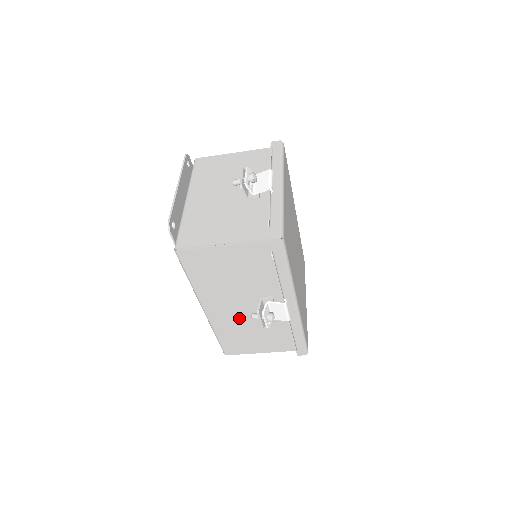
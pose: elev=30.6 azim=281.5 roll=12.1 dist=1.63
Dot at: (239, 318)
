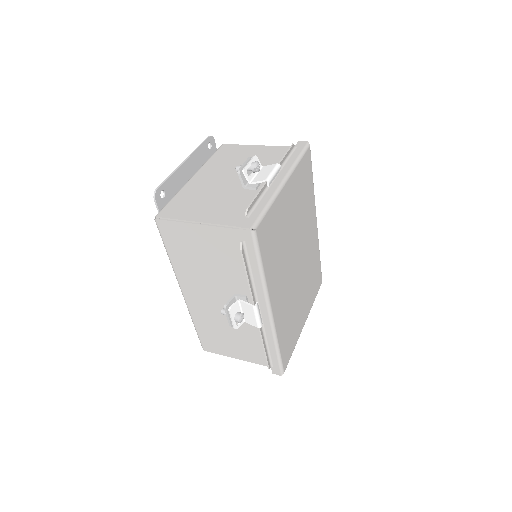
Dot at: (215, 312)
